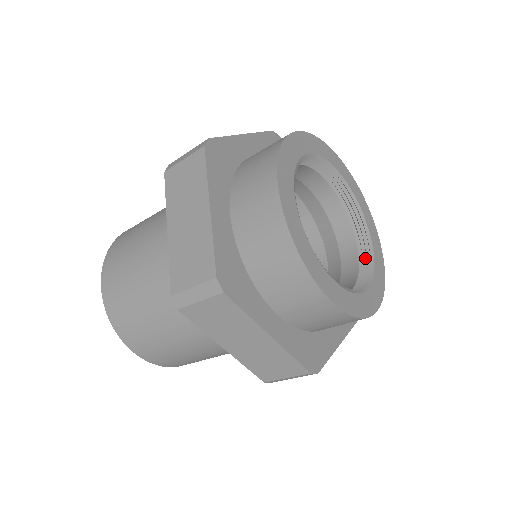
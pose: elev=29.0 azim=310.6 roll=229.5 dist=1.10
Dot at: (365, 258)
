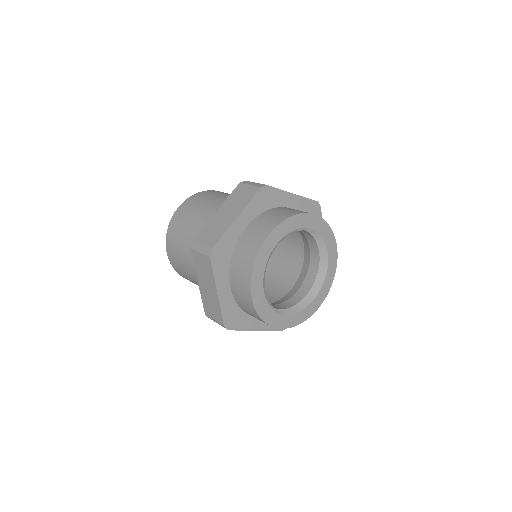
Dot at: occluded
